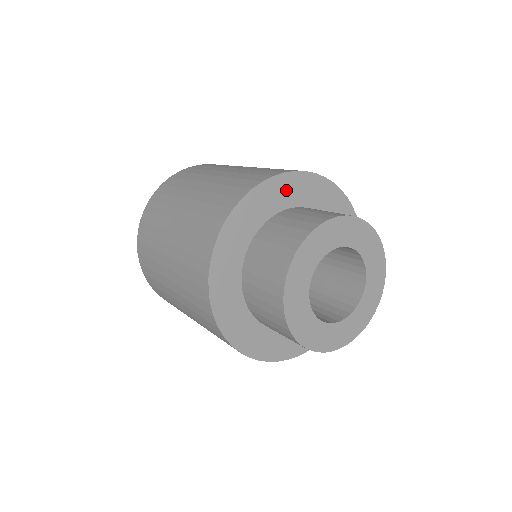
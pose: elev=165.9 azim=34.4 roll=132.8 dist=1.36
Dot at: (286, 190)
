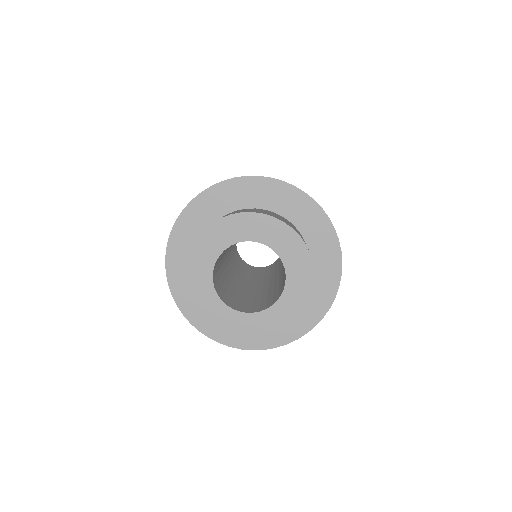
Dot at: (228, 196)
